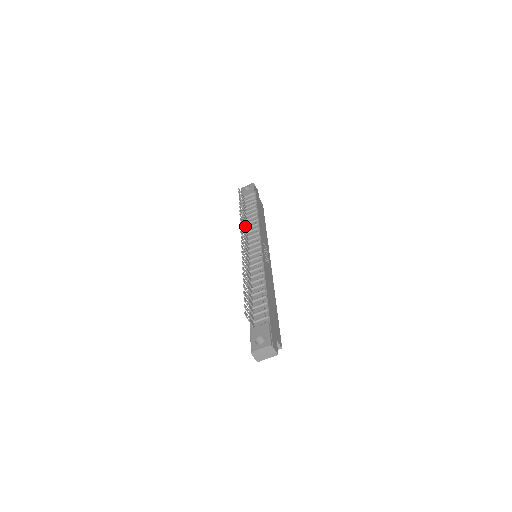
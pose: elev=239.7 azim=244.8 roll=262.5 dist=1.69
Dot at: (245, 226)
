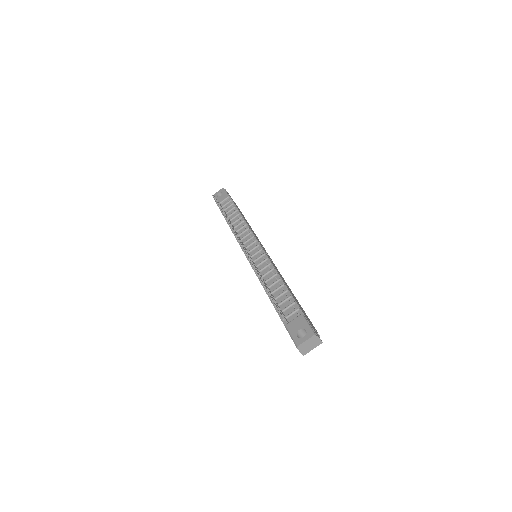
Dot at: (234, 230)
